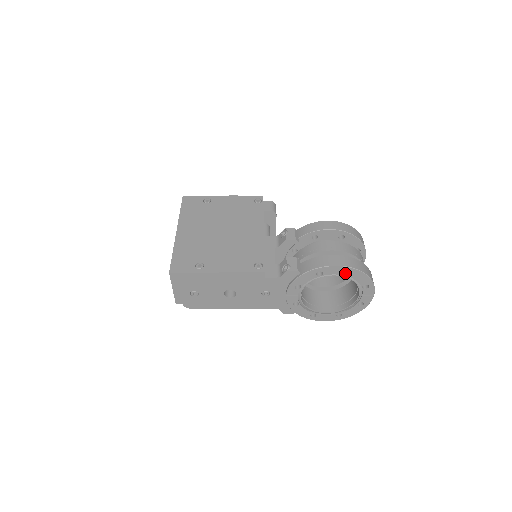
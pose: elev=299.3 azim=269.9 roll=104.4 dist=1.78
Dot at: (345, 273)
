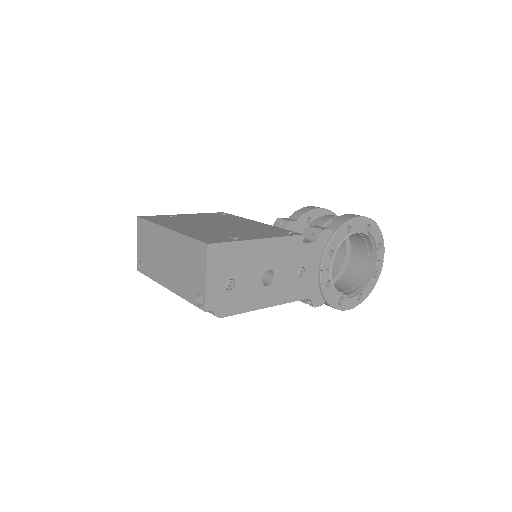
Dot at: (364, 229)
